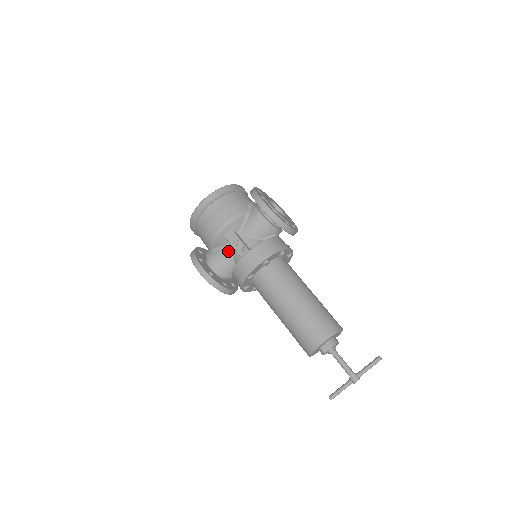
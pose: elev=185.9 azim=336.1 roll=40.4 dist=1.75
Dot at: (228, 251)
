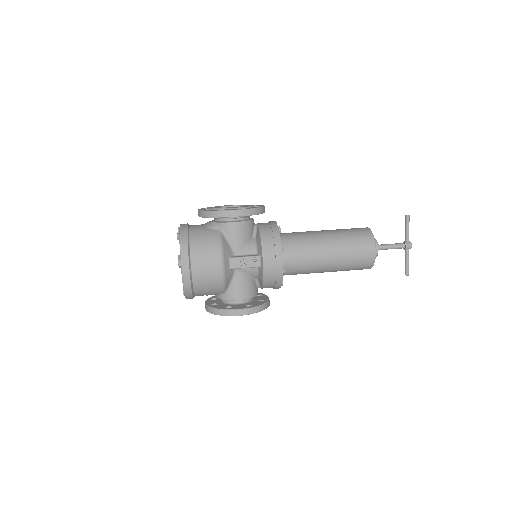
Dot at: (241, 276)
